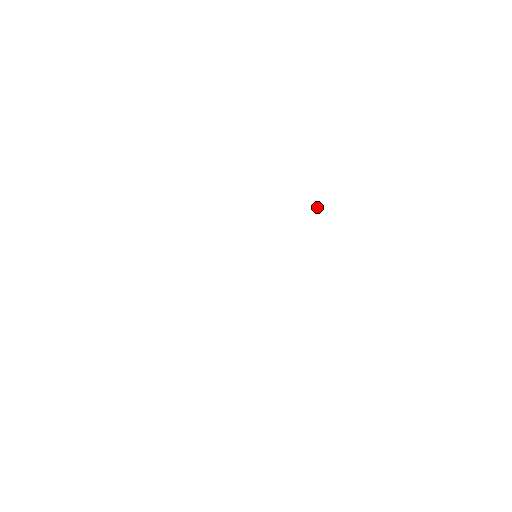
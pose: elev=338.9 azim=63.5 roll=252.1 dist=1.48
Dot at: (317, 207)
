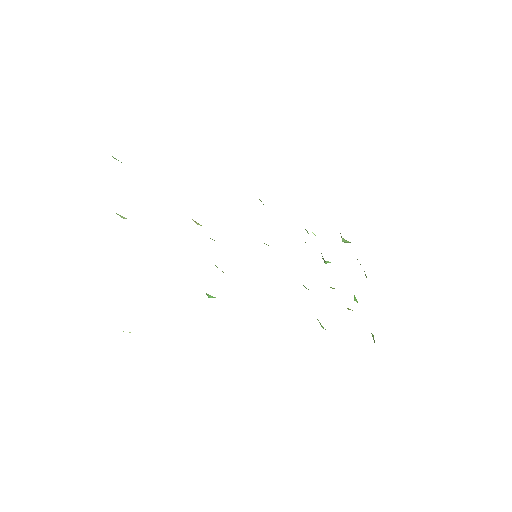
Dot at: occluded
